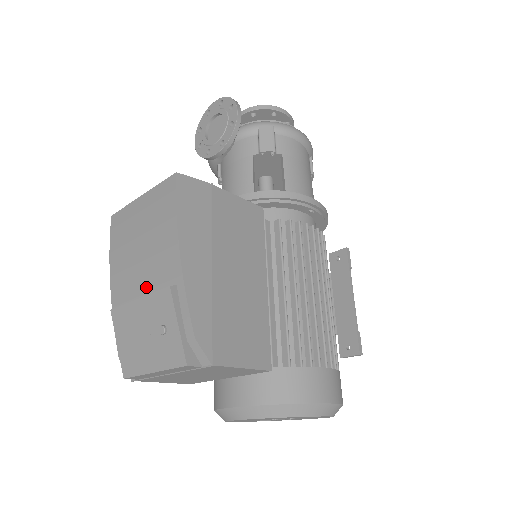
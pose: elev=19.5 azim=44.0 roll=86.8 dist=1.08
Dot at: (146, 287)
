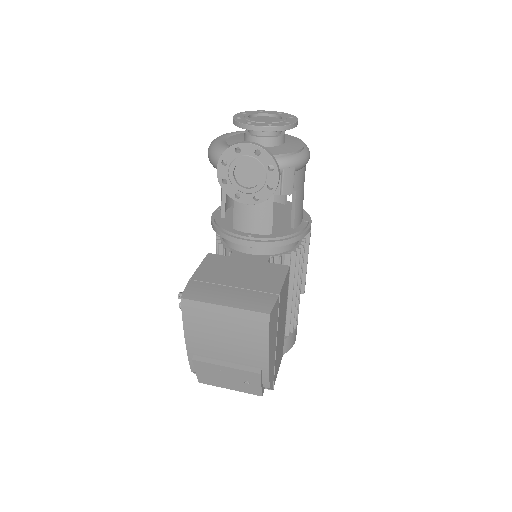
Dot at: (230, 359)
